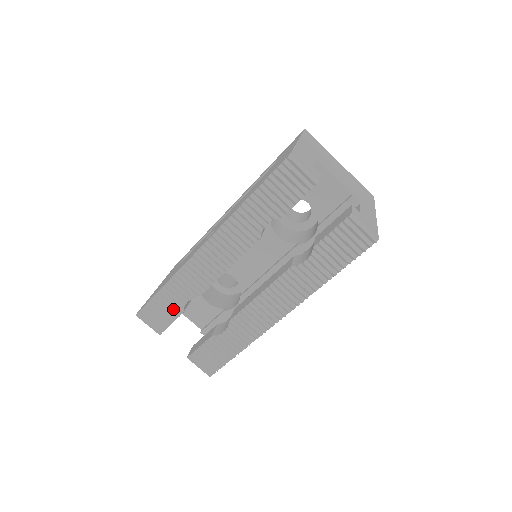
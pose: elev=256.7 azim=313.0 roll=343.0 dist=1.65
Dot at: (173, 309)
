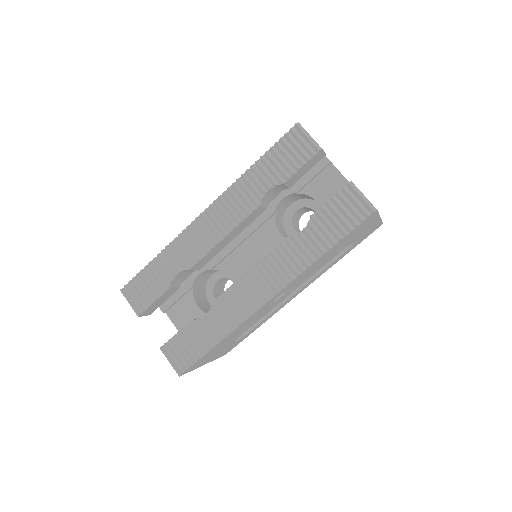
Dot at: (159, 284)
